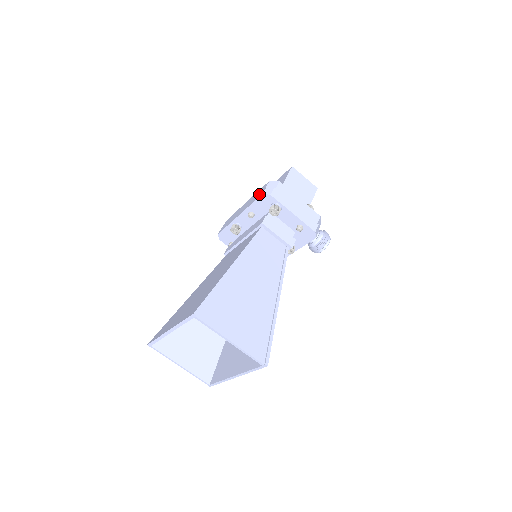
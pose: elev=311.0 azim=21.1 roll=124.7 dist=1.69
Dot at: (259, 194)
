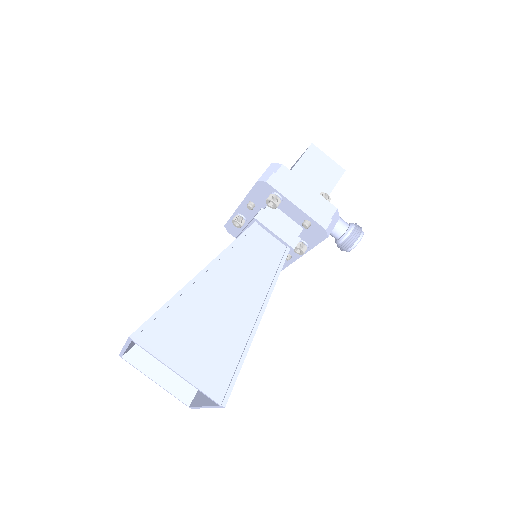
Dot at: occluded
